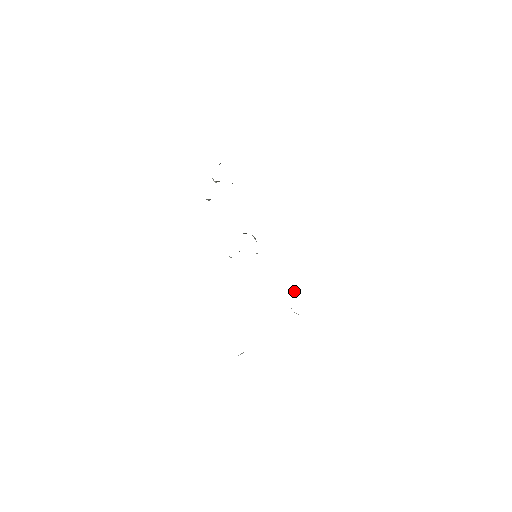
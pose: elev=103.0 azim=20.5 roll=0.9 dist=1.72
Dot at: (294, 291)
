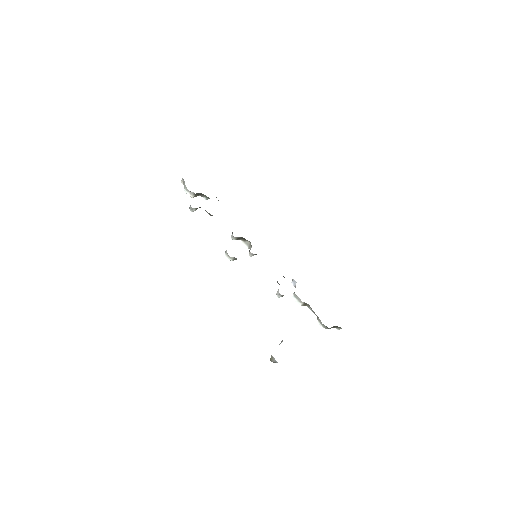
Dot at: (294, 285)
